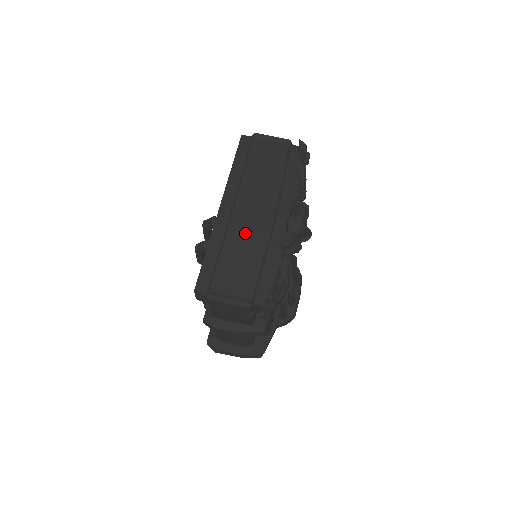
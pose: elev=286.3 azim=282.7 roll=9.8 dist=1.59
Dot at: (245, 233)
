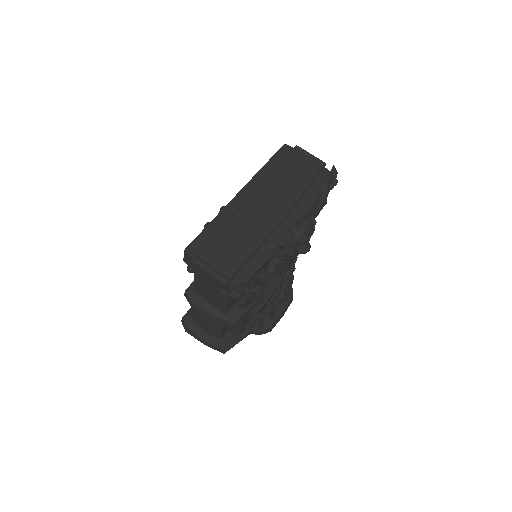
Dot at: (250, 221)
